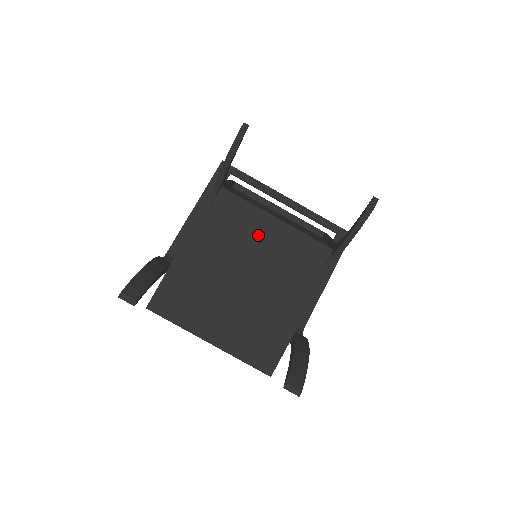
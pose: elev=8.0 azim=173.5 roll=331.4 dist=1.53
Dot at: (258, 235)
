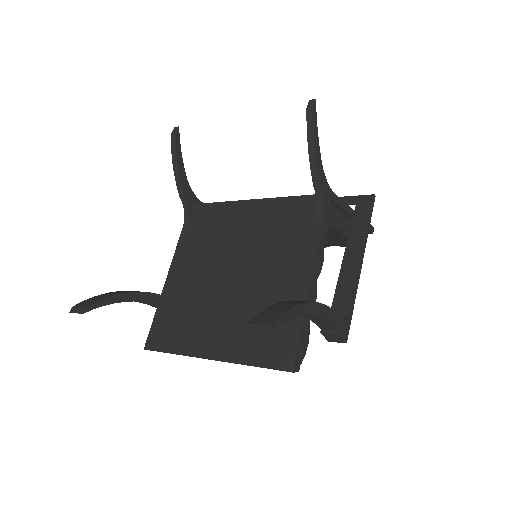
Dot at: (237, 224)
